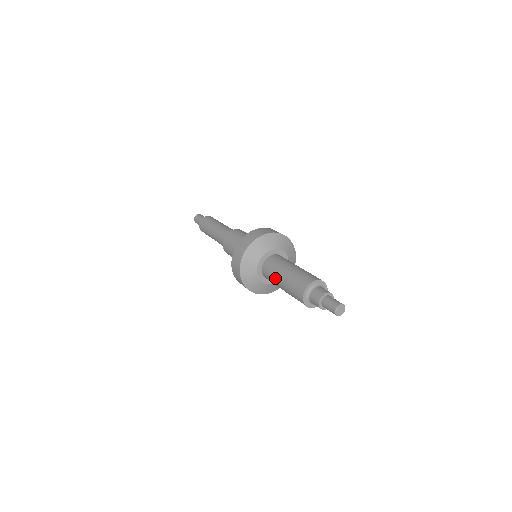
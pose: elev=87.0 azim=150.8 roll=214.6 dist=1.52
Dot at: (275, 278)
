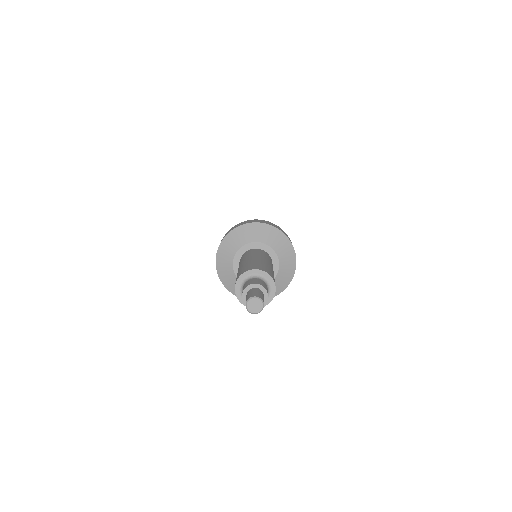
Dot at: (246, 258)
